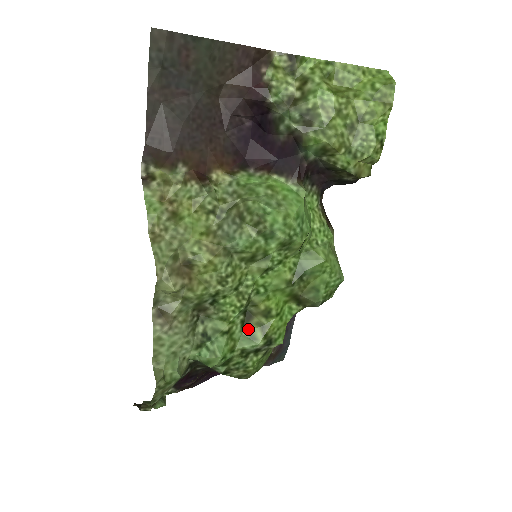
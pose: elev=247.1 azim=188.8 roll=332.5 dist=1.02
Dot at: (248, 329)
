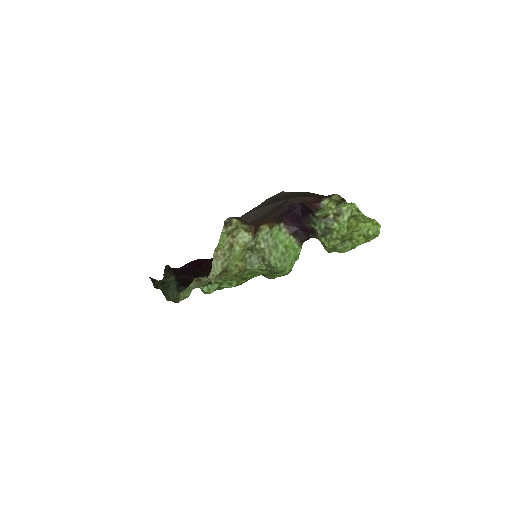
Dot at: (231, 281)
